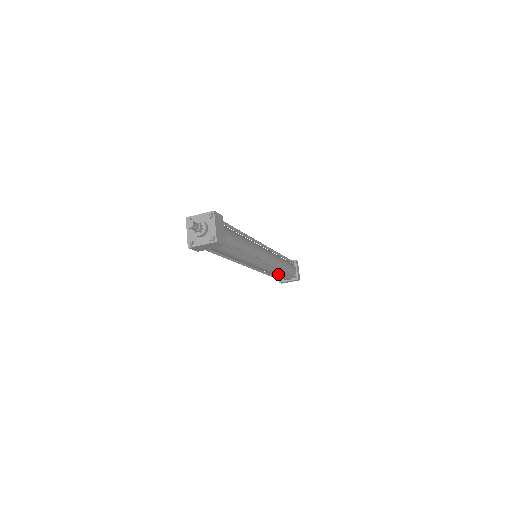
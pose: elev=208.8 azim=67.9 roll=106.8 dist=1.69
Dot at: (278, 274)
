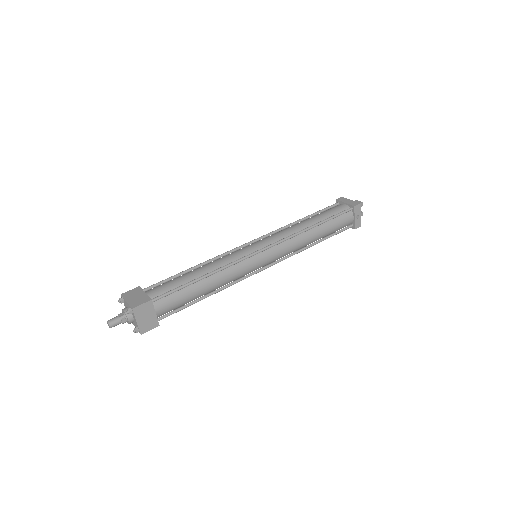
Dot at: occluded
